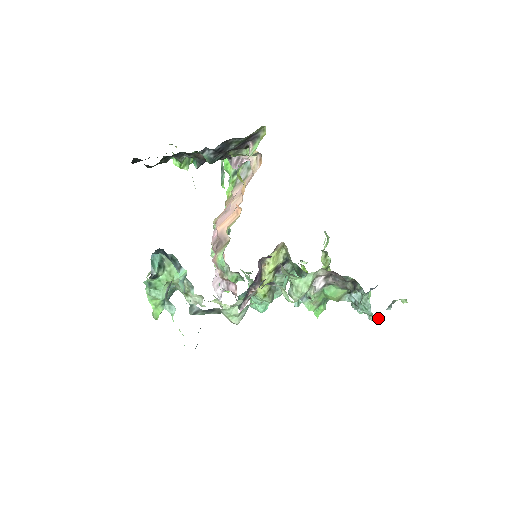
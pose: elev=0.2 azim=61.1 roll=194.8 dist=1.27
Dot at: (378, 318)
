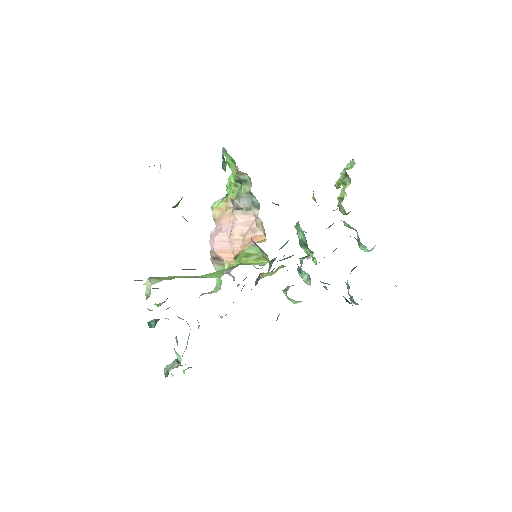
Dot at: occluded
